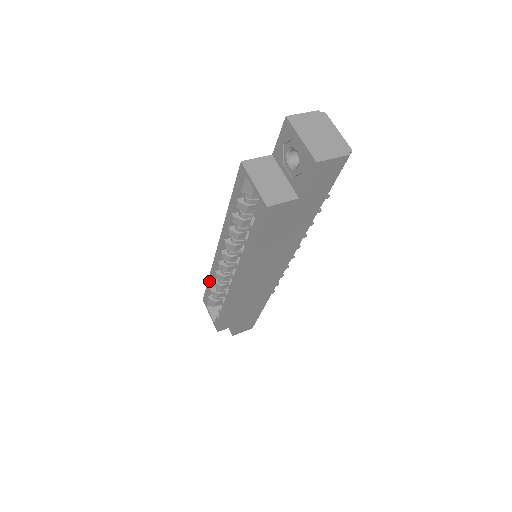
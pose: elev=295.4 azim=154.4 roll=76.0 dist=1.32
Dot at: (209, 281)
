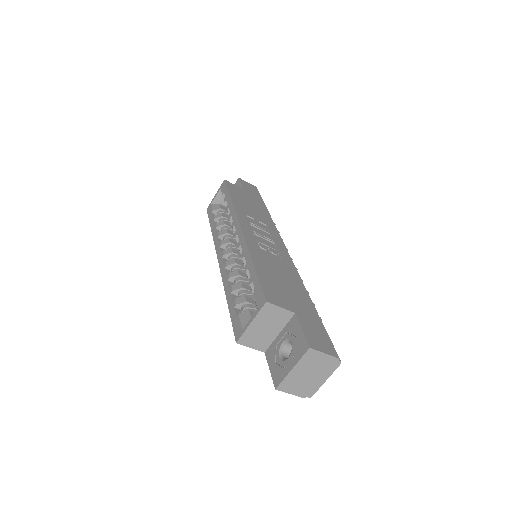
Dot at: (229, 199)
